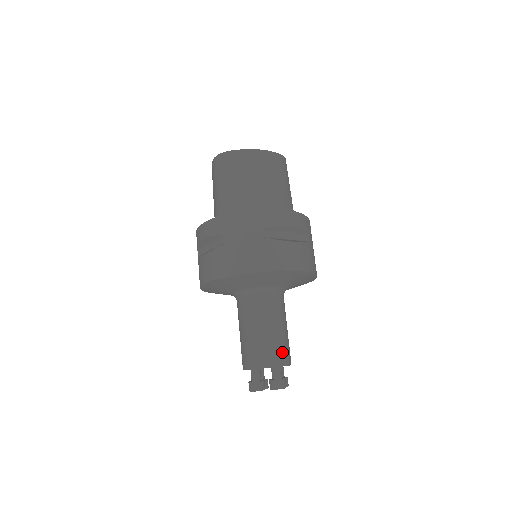
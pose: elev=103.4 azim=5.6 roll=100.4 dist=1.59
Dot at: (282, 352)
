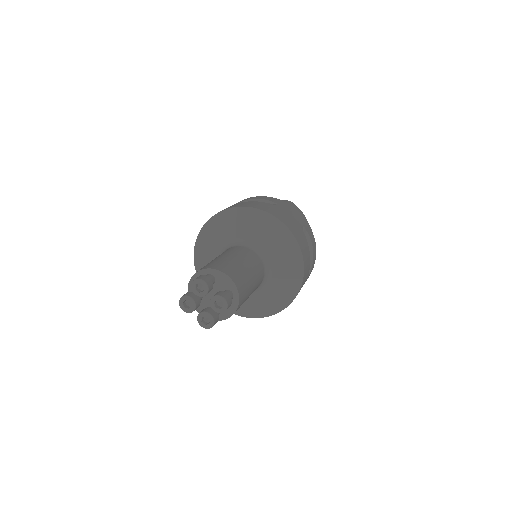
Dot at: (244, 291)
